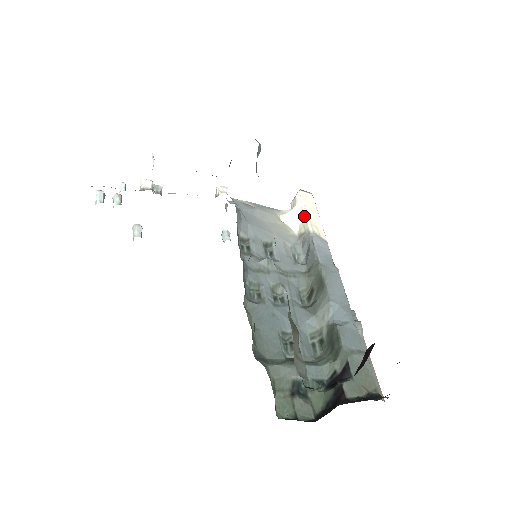
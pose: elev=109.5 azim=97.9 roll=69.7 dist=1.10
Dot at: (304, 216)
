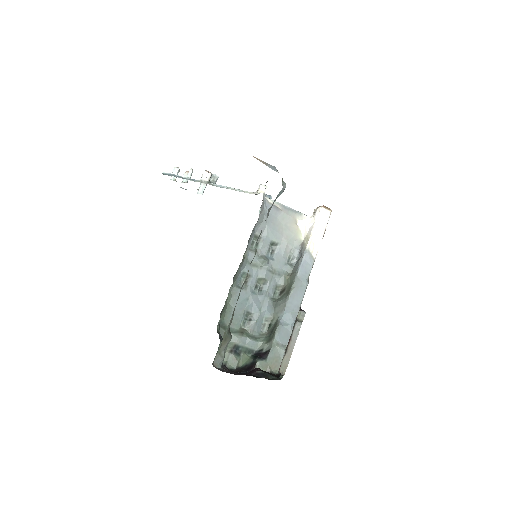
Dot at: (311, 232)
